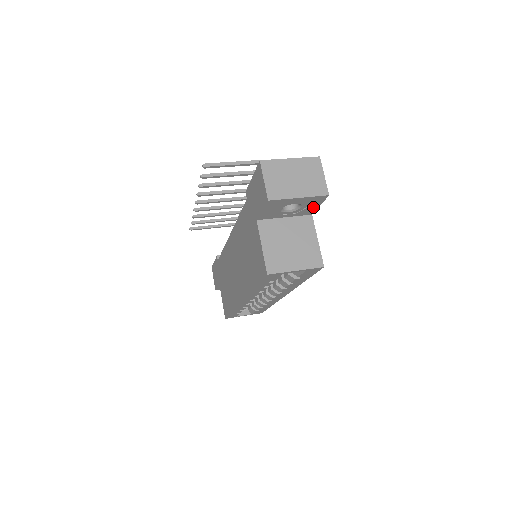
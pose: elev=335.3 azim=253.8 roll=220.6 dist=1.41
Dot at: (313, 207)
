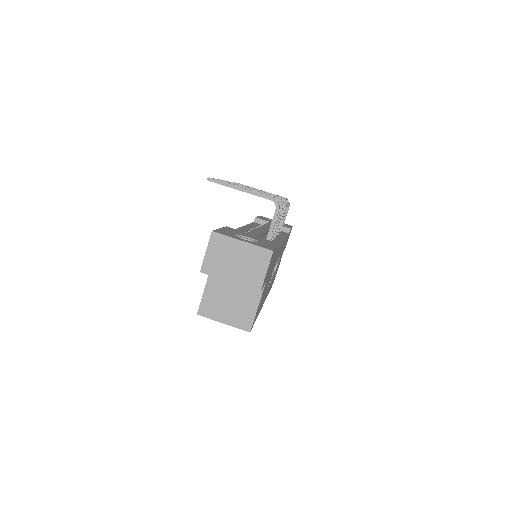
Dot at: occluded
